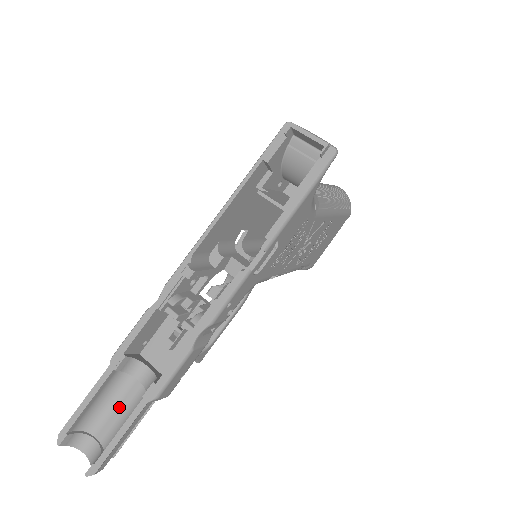
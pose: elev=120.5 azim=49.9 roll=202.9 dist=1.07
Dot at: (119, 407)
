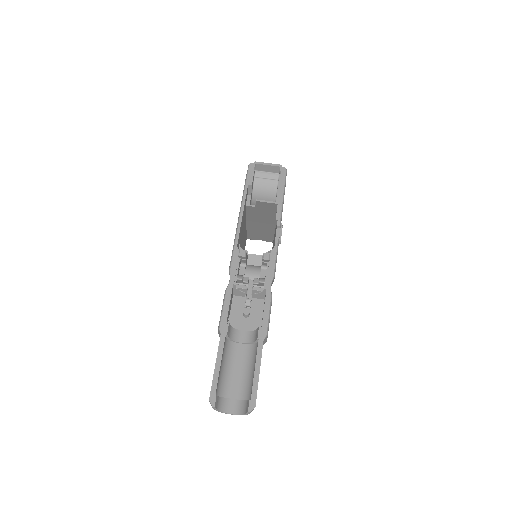
Dot at: (236, 368)
